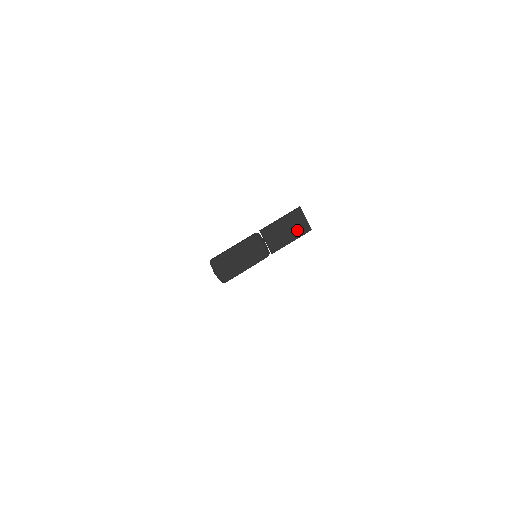
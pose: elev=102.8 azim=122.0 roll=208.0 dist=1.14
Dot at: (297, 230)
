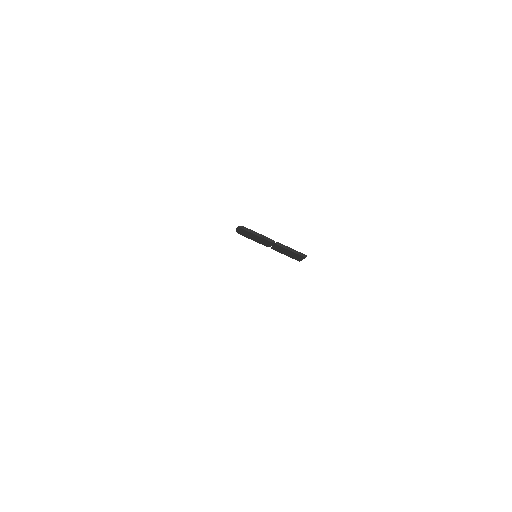
Dot at: (293, 257)
